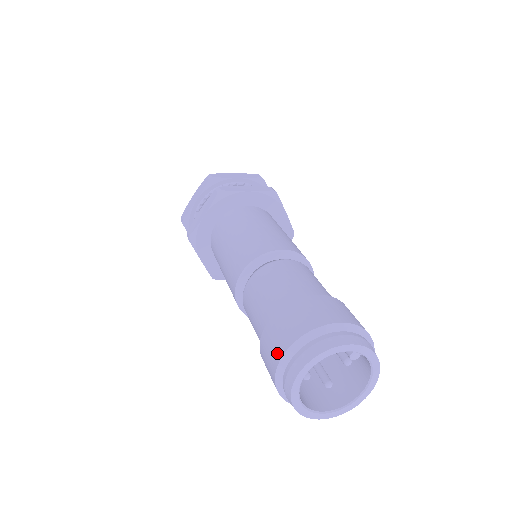
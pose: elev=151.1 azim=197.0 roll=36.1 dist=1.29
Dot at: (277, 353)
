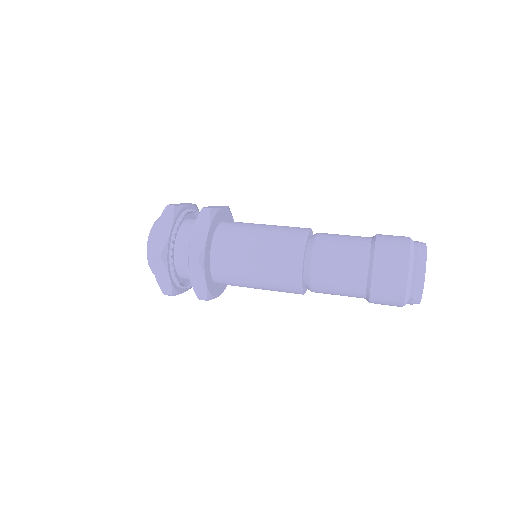
Dot at: (403, 265)
